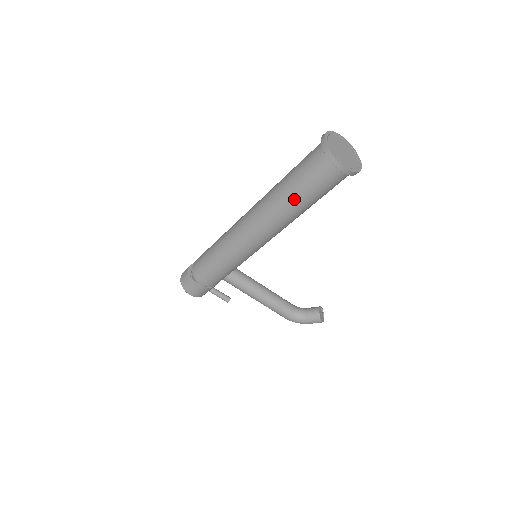
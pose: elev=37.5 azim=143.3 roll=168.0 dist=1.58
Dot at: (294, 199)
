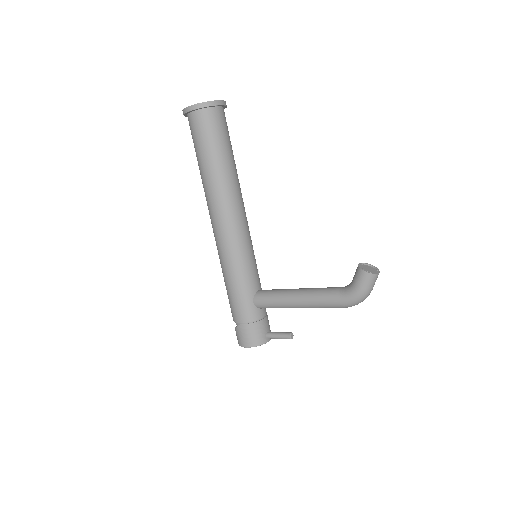
Dot at: (202, 165)
